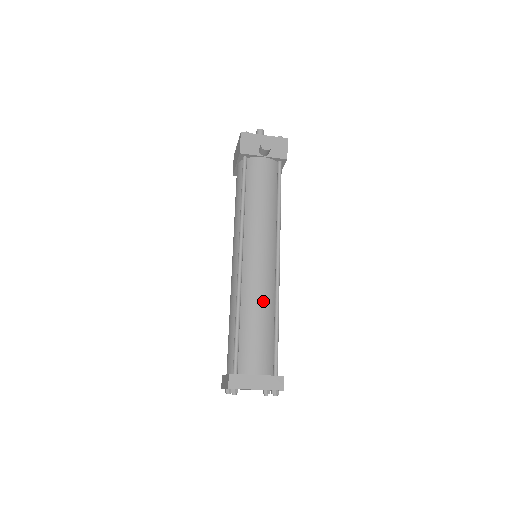
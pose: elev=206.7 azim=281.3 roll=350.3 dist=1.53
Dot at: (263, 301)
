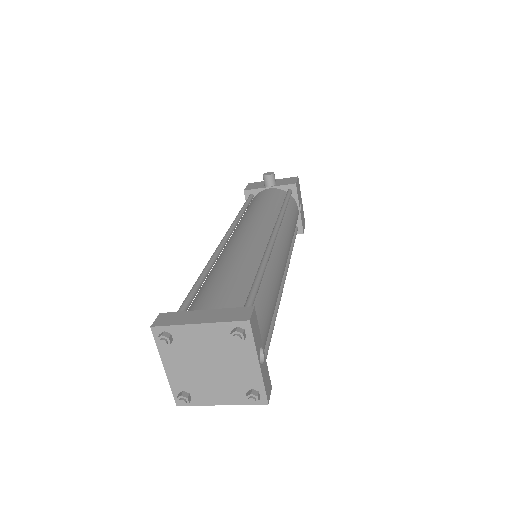
Dot at: (241, 256)
